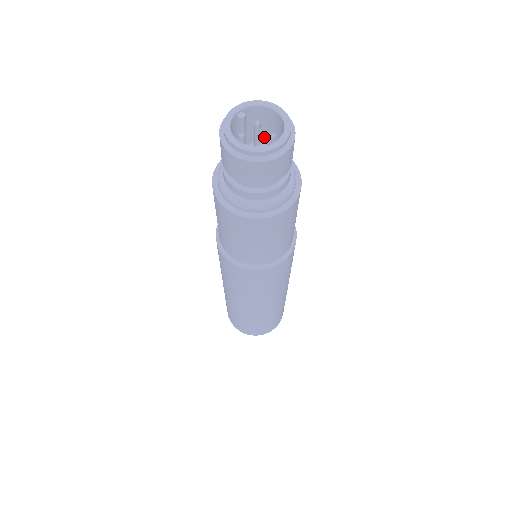
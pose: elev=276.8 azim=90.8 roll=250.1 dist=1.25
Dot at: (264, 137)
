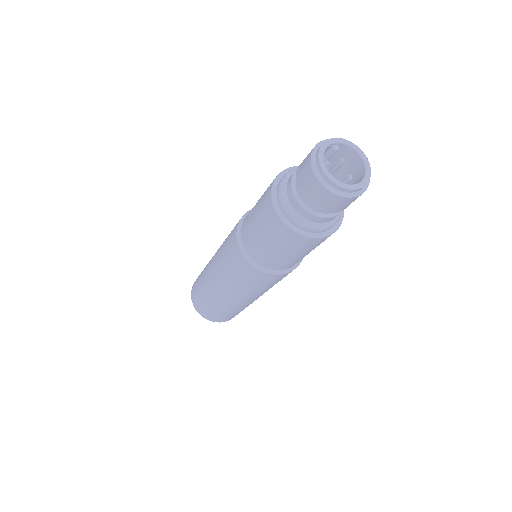
Dot at: (337, 172)
